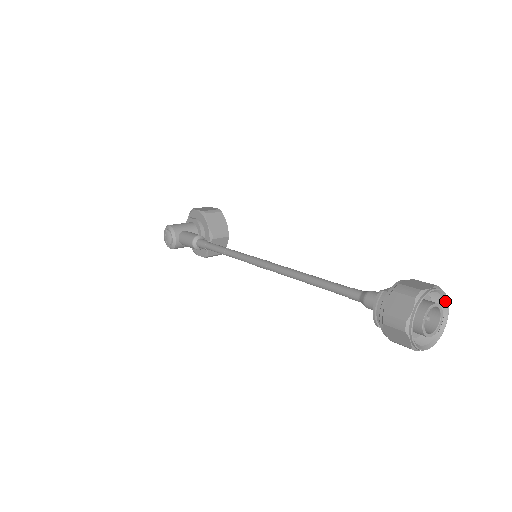
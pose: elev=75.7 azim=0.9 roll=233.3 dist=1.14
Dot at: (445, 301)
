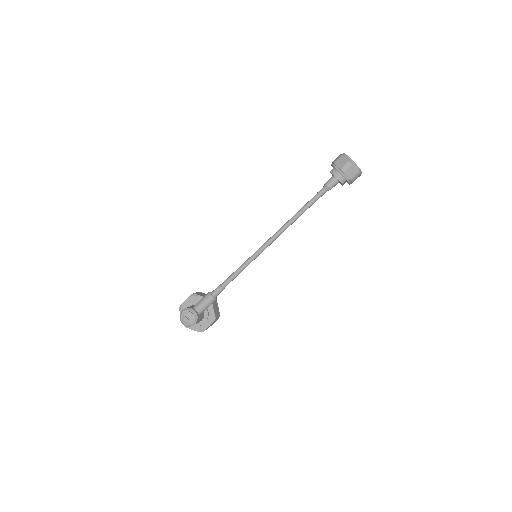
Dot at: occluded
